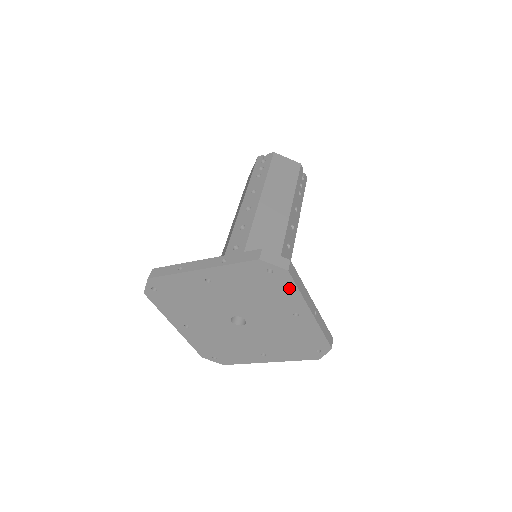
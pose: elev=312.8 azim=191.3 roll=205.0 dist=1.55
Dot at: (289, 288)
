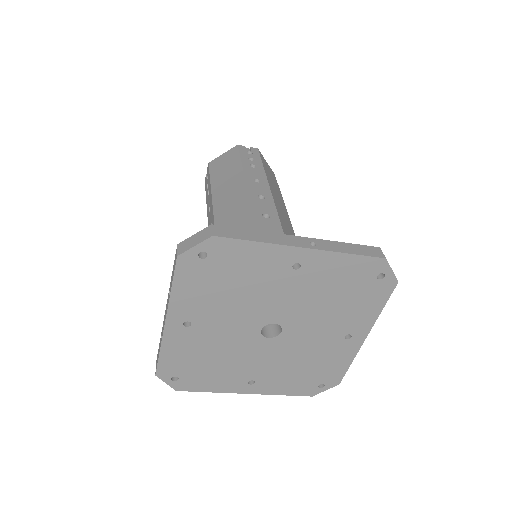
Dot at: (244, 250)
